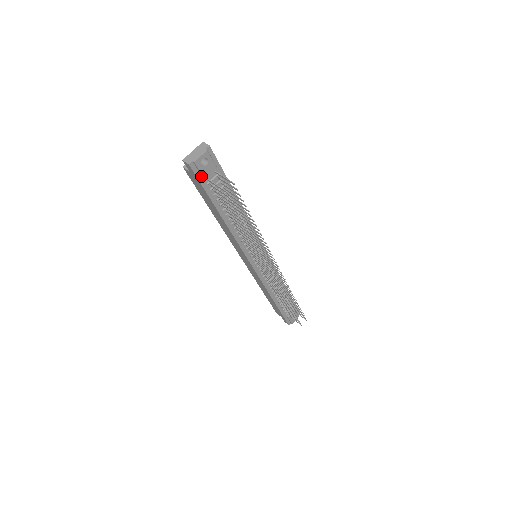
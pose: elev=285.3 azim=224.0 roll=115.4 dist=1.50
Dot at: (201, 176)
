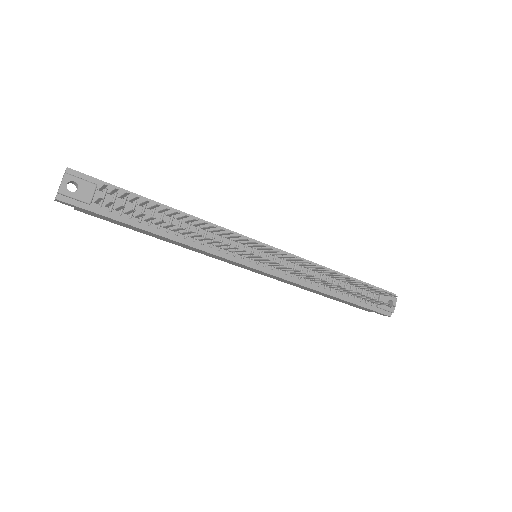
Dot at: (84, 203)
